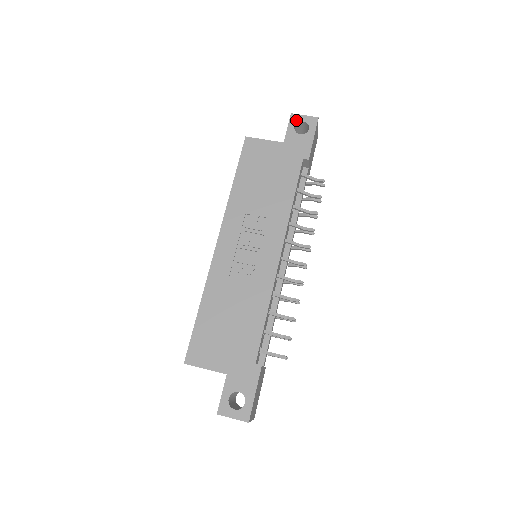
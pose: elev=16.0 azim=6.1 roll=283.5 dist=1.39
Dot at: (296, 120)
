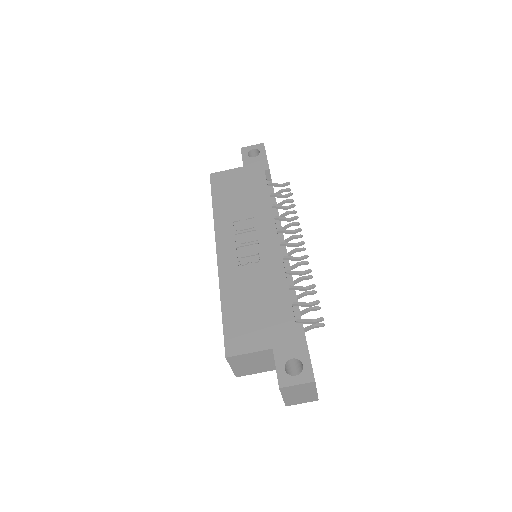
Dot at: (247, 150)
